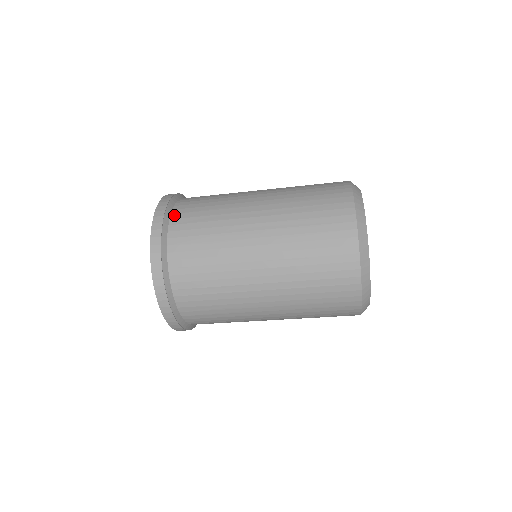
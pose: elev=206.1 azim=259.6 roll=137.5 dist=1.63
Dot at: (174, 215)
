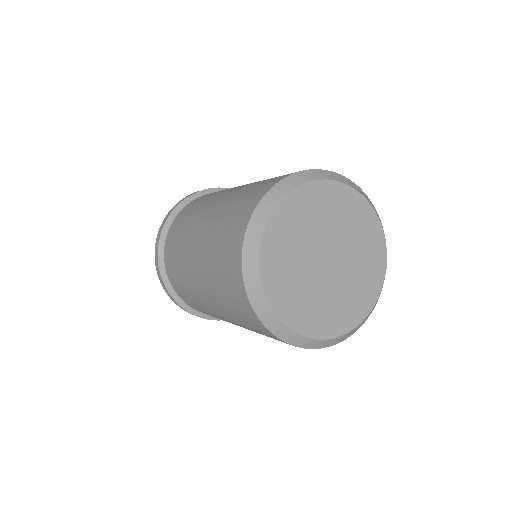
Dot at: (197, 198)
